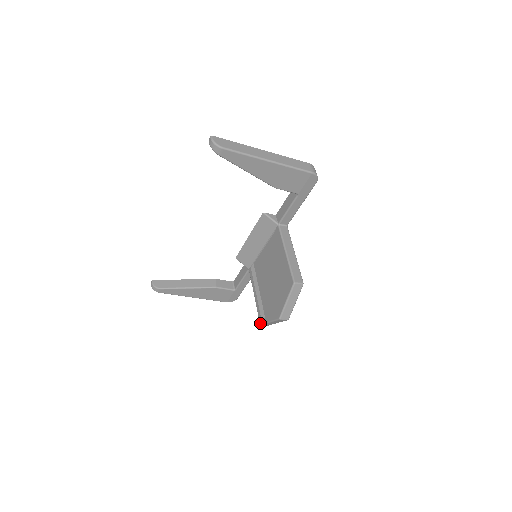
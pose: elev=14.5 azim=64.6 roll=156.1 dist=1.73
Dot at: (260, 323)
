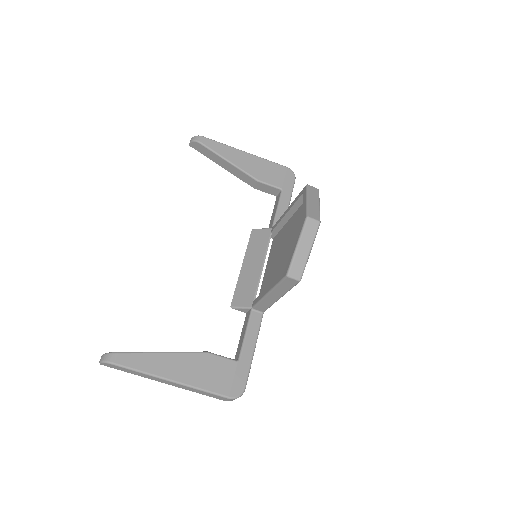
Dot at: (286, 273)
